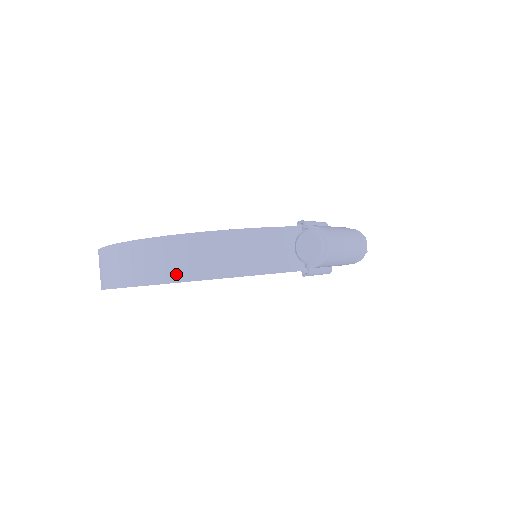
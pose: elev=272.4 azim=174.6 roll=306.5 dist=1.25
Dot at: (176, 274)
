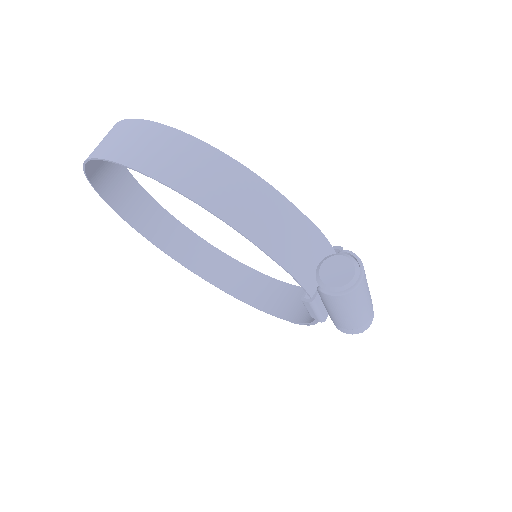
Dot at: (193, 188)
